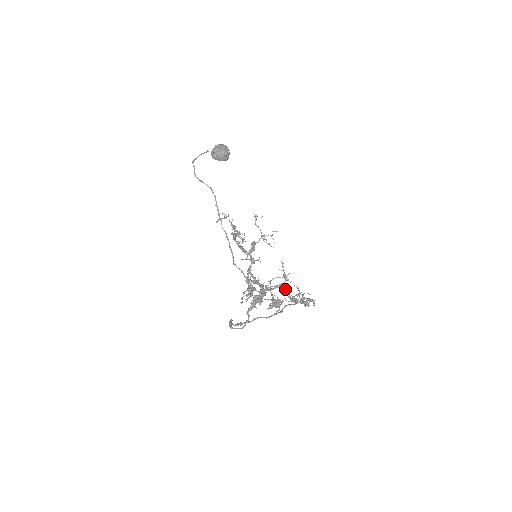
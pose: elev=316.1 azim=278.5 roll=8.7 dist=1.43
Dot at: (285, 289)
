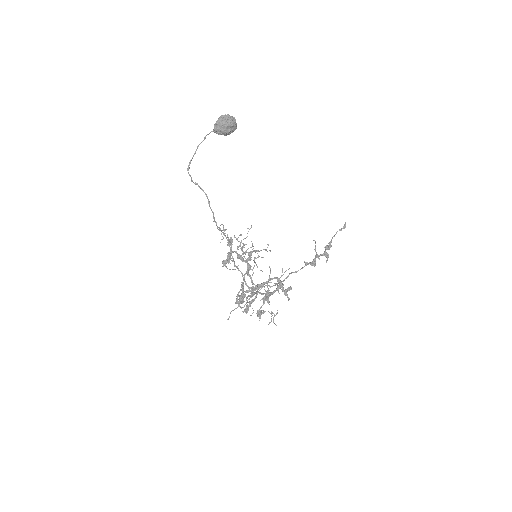
Dot at: (274, 292)
